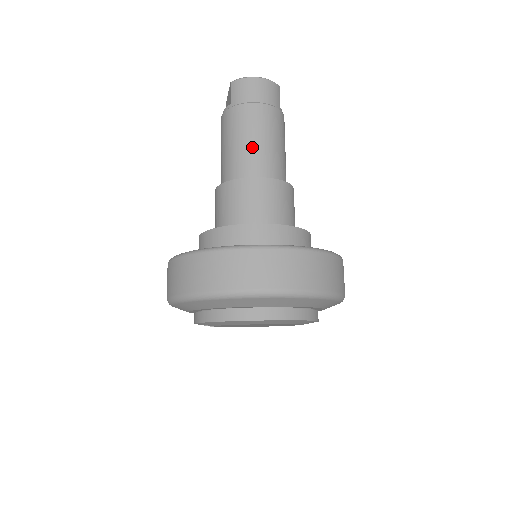
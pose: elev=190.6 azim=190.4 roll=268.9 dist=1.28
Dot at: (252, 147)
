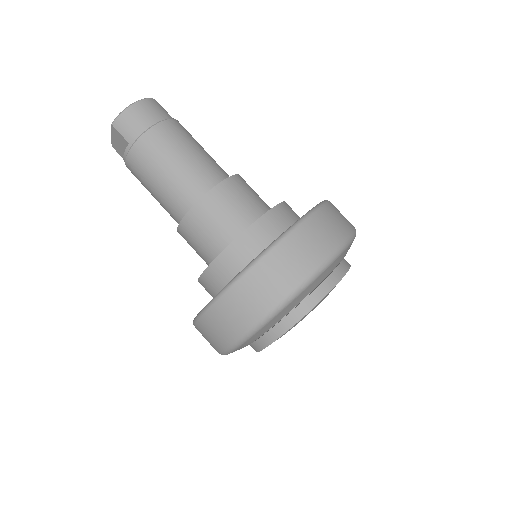
Dot at: (183, 166)
